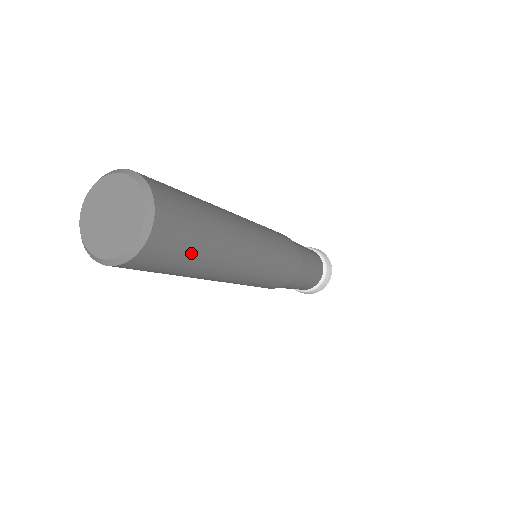
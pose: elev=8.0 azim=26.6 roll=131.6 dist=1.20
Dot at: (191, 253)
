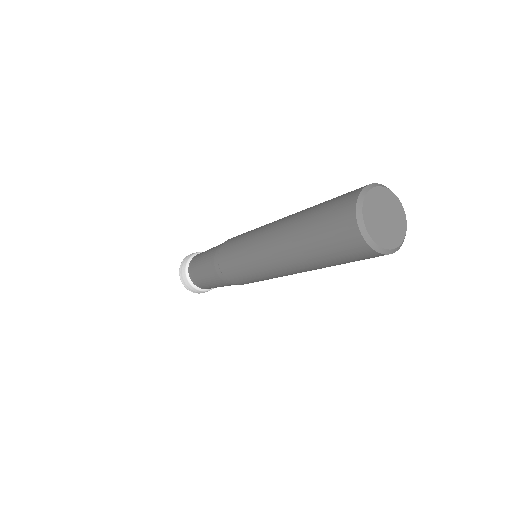
Dot at: occluded
